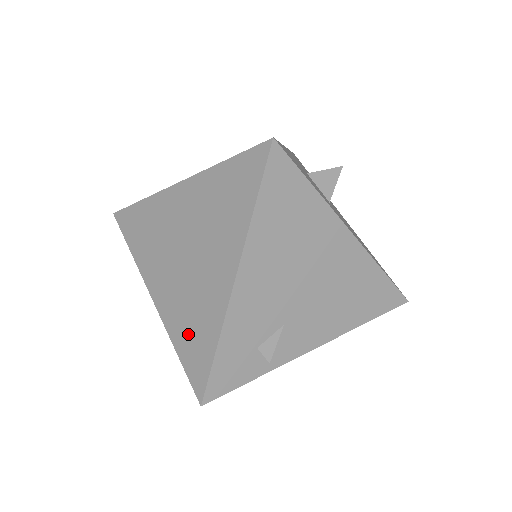
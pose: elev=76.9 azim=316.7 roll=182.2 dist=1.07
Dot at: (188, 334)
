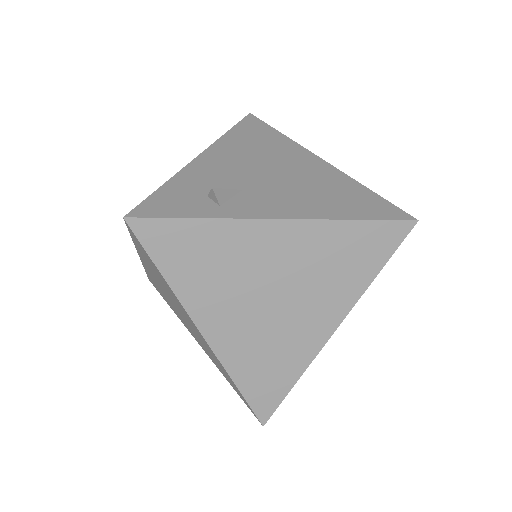
Dot at: occluded
